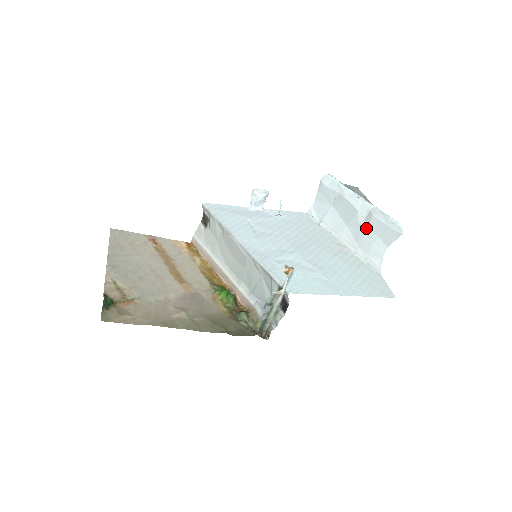
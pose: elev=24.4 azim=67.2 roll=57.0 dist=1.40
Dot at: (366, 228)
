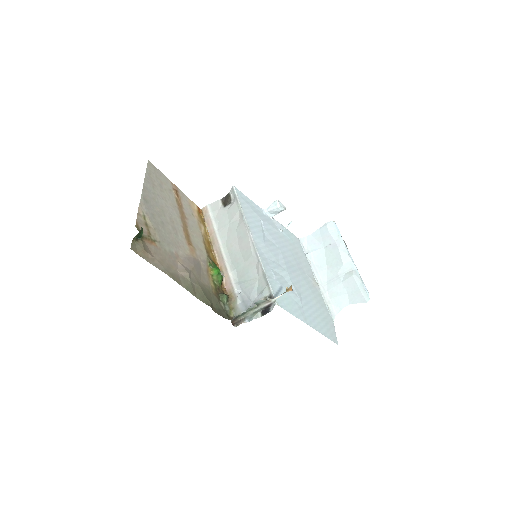
Dot at: (342, 281)
